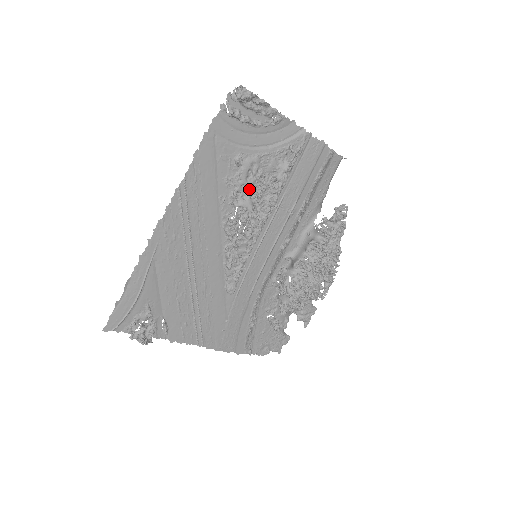
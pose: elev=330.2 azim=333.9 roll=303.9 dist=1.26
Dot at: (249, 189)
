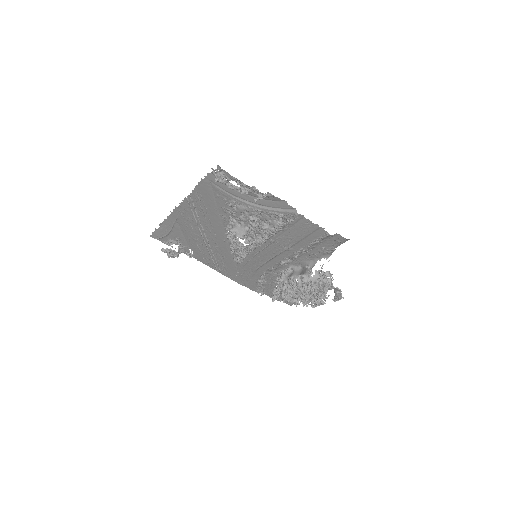
Dot at: (244, 222)
